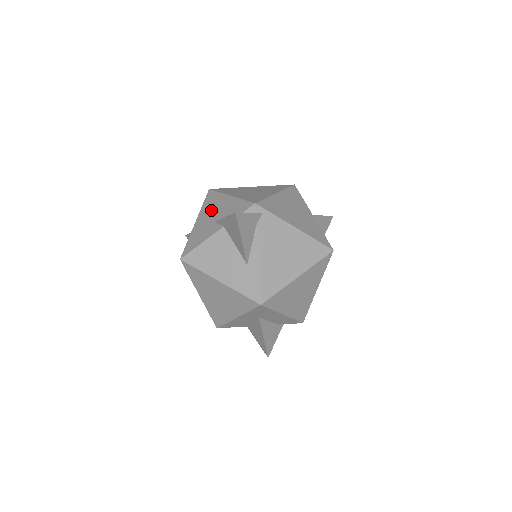
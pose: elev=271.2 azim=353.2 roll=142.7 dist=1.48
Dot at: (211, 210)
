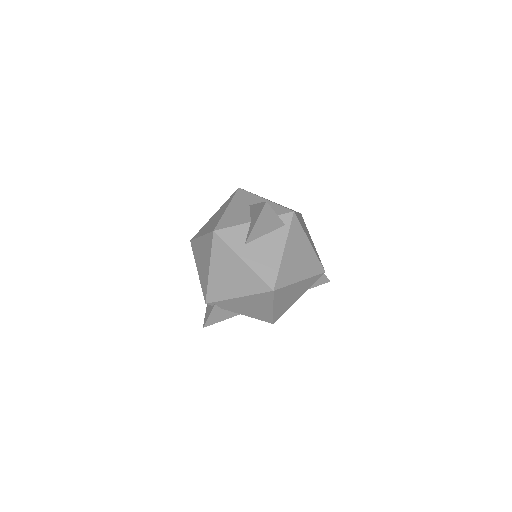
Dot at: occluded
